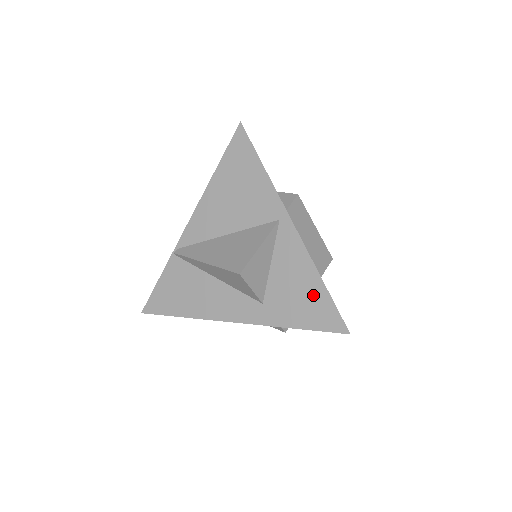
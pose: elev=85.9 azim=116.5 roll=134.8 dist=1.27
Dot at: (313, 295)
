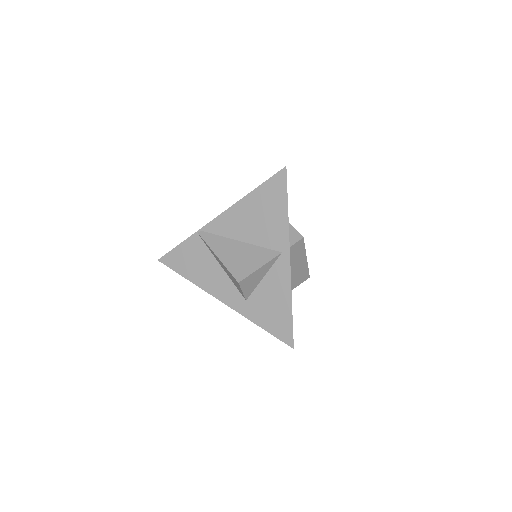
Dot at: (282, 313)
